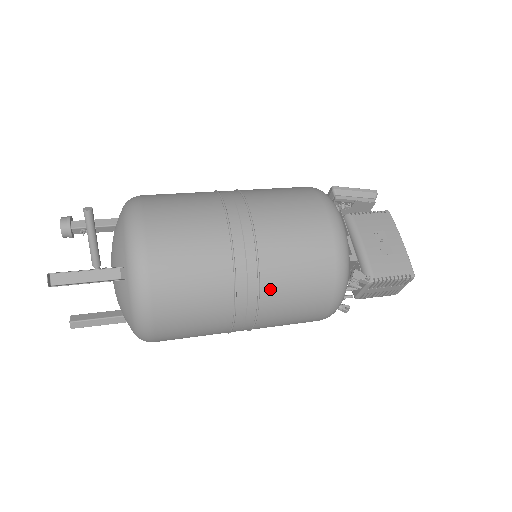
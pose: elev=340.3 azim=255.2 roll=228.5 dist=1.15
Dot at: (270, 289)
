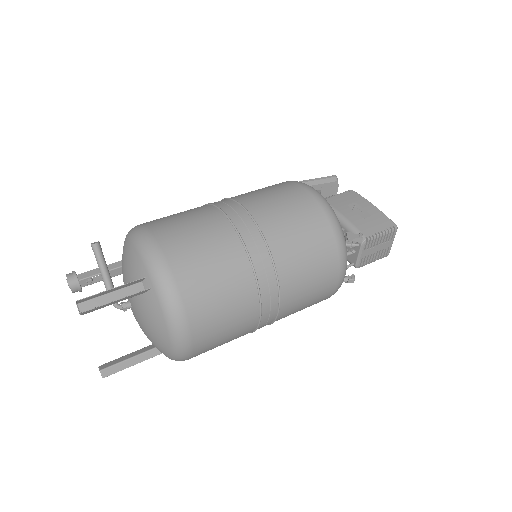
Dot at: (283, 261)
